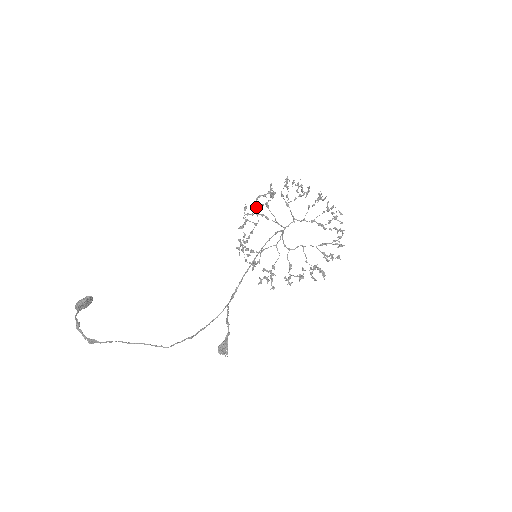
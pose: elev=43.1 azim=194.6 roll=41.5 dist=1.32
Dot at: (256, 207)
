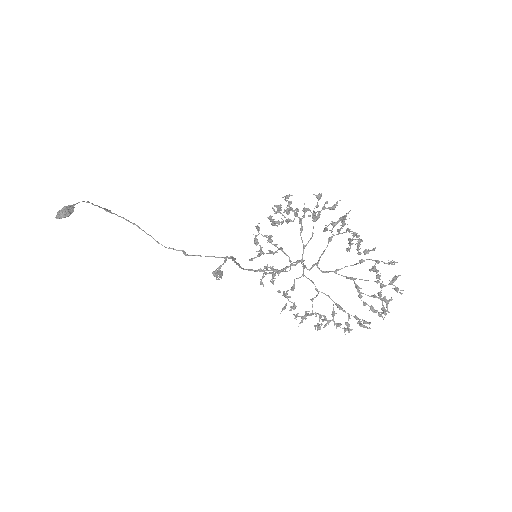
Dot at: (296, 208)
